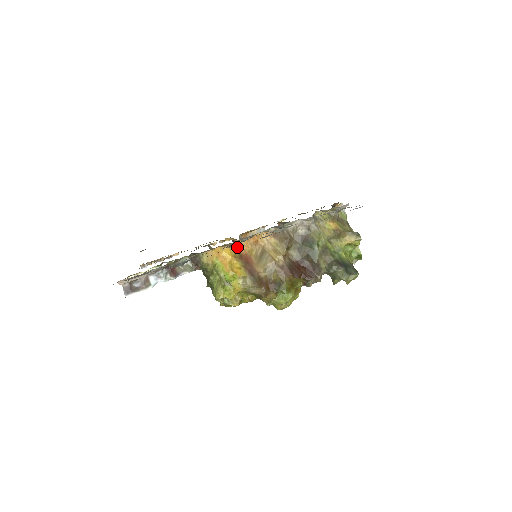
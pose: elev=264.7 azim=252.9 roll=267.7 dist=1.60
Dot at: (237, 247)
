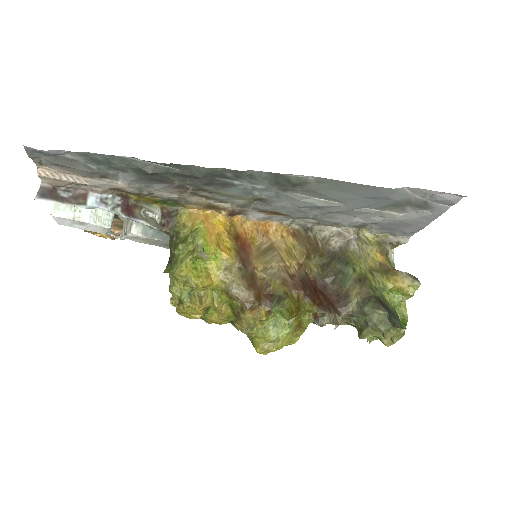
Dot at: (236, 225)
